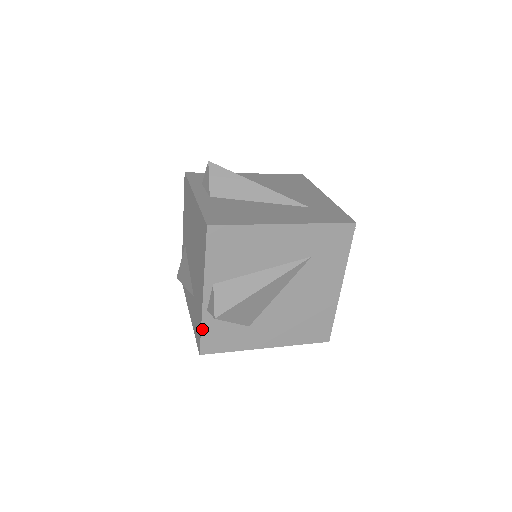
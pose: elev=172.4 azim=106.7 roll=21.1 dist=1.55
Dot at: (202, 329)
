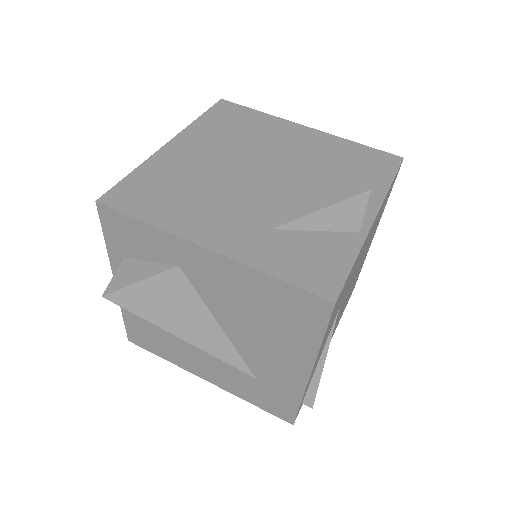
Dot at: occluded
